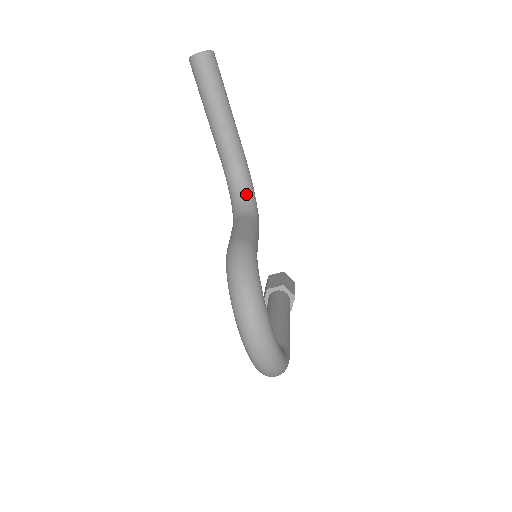
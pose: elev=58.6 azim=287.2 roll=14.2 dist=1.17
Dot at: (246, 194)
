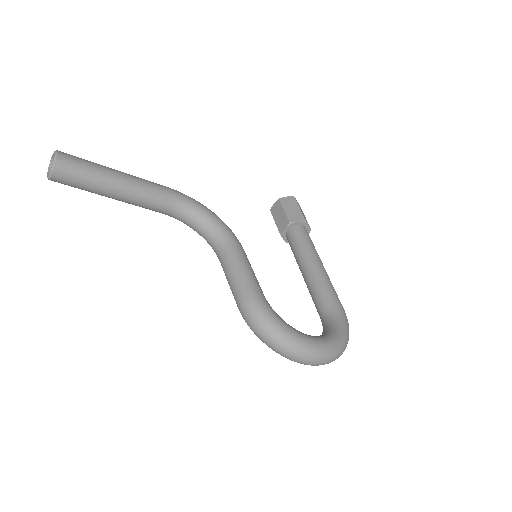
Dot at: (204, 224)
